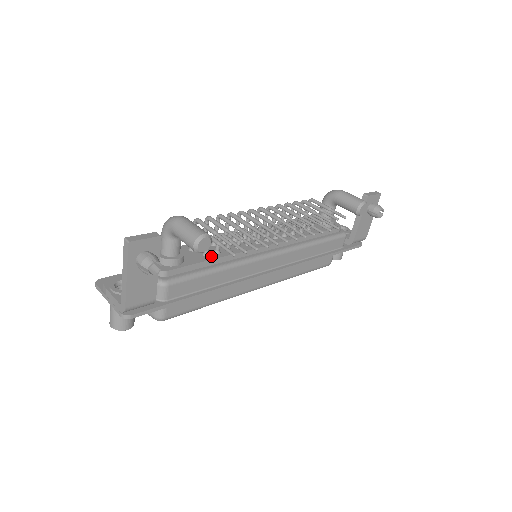
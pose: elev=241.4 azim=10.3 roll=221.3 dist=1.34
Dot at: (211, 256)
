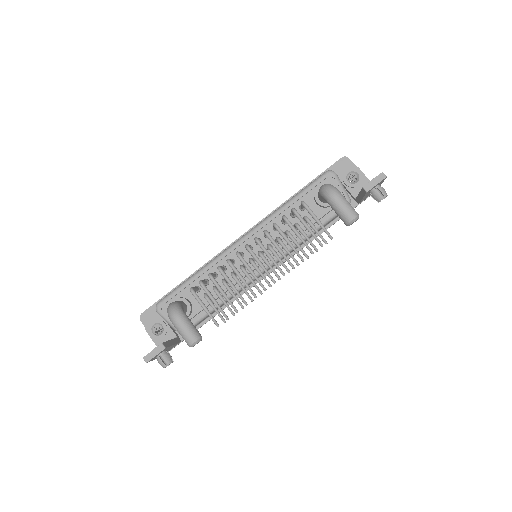
Dot at: occluded
